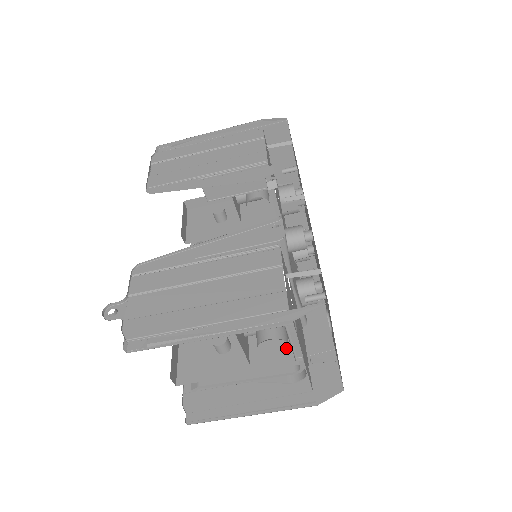
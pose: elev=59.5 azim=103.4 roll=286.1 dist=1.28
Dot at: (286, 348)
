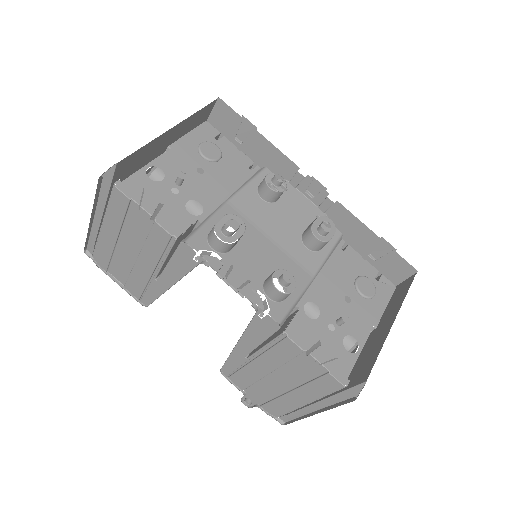
Dot at: occluded
